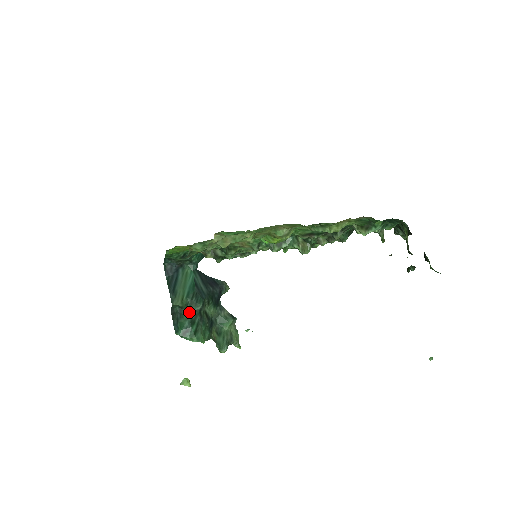
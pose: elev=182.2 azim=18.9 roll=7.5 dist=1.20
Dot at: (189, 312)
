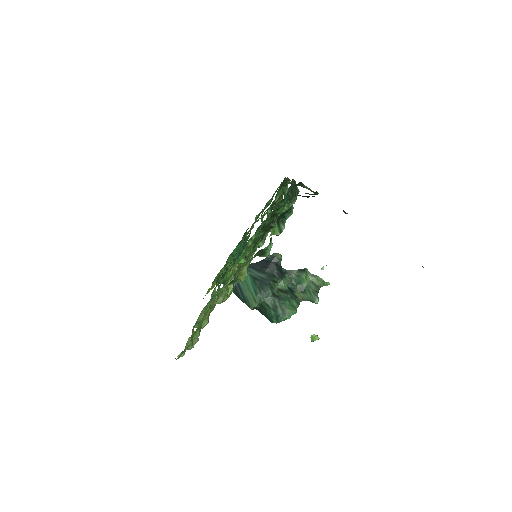
Dot at: (267, 303)
